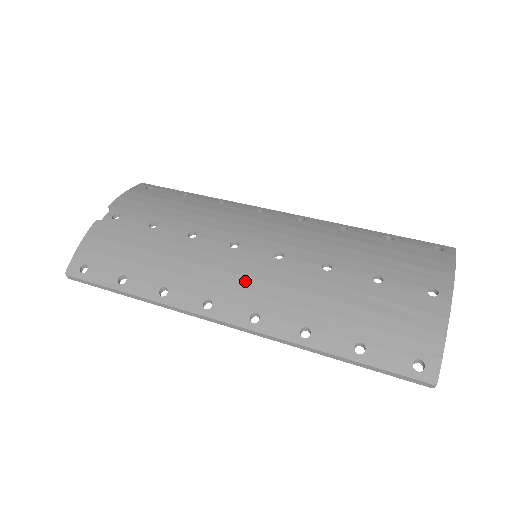
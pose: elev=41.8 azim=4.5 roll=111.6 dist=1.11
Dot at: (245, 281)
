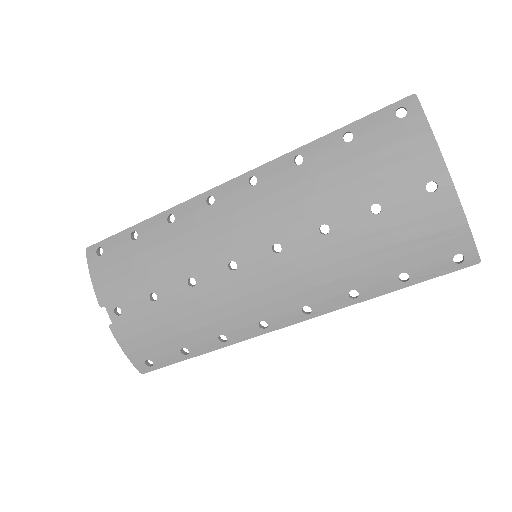
Dot at: (273, 291)
